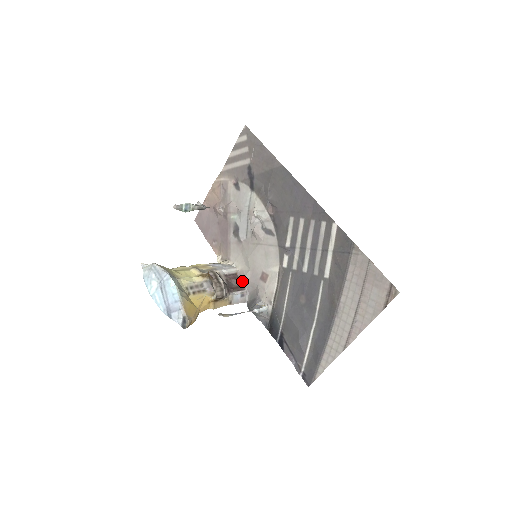
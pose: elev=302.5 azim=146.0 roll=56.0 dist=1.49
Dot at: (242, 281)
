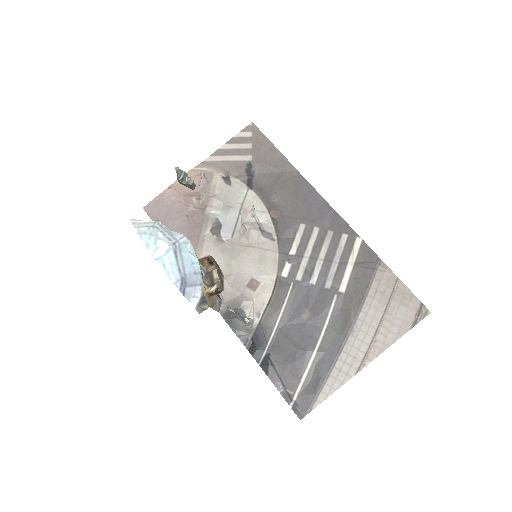
Dot at: occluded
